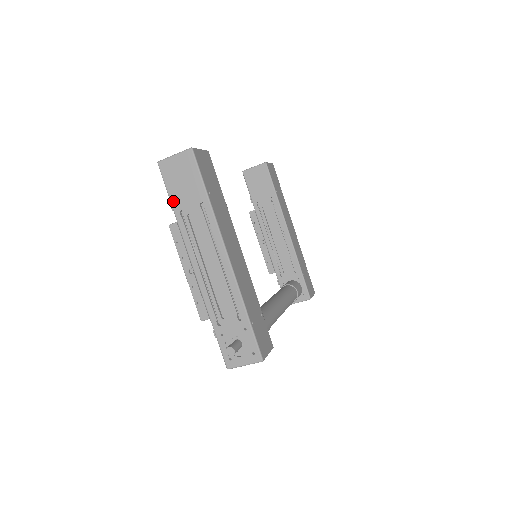
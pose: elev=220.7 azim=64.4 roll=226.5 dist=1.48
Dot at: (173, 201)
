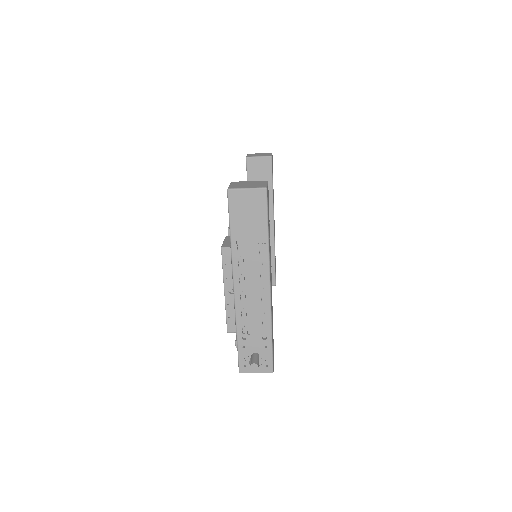
Dot at: (233, 228)
